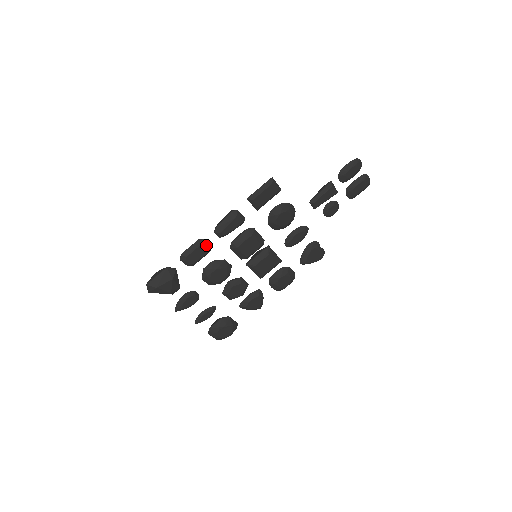
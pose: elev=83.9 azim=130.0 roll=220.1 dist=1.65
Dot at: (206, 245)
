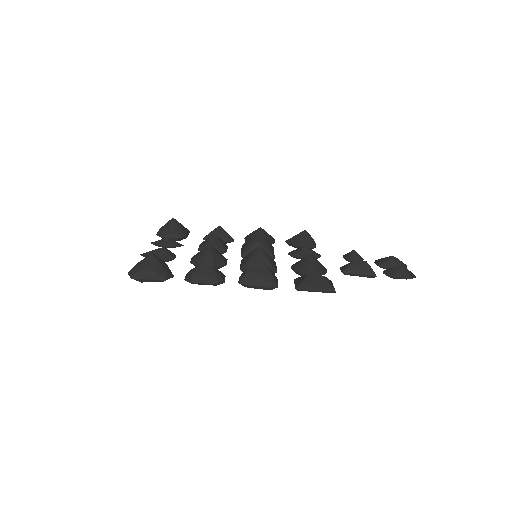
Dot at: occluded
